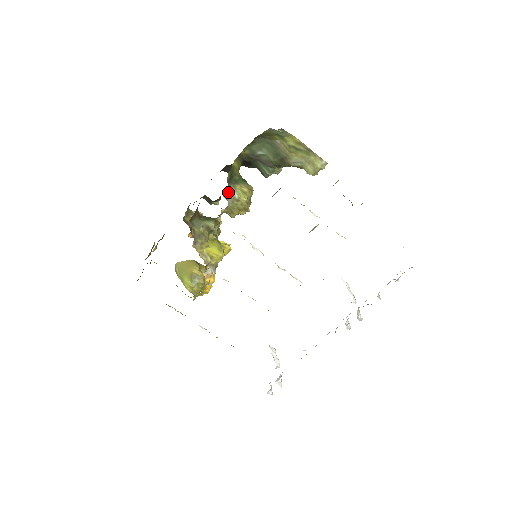
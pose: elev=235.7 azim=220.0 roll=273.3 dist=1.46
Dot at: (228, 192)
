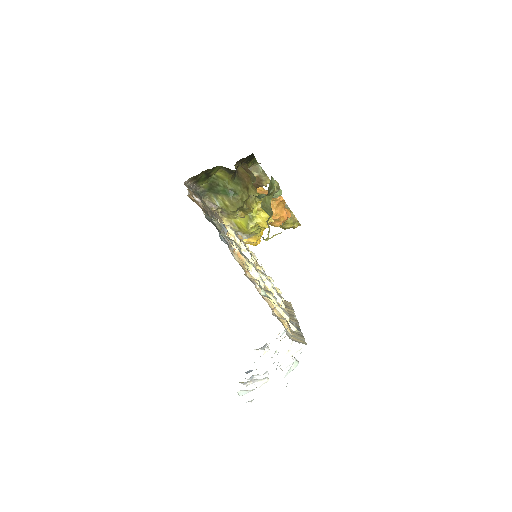
Dot at: (208, 199)
